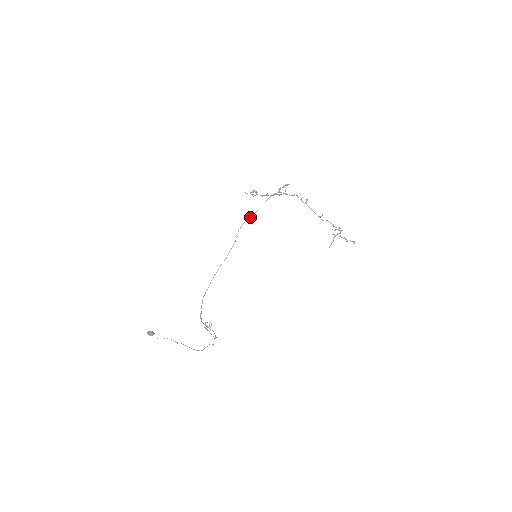
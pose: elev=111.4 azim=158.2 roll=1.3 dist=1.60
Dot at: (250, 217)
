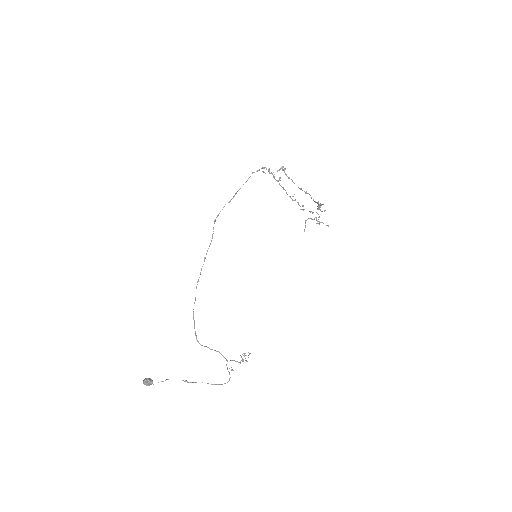
Dot at: occluded
